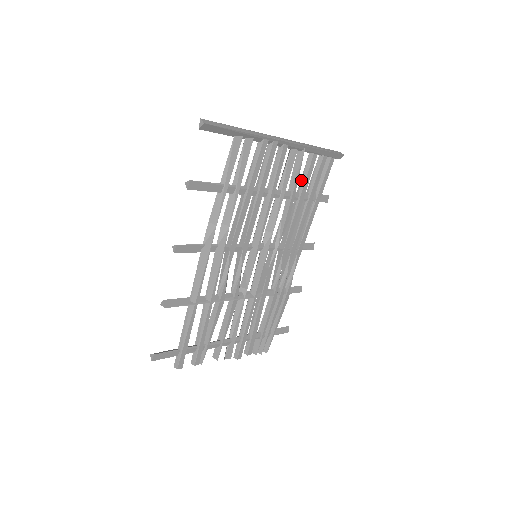
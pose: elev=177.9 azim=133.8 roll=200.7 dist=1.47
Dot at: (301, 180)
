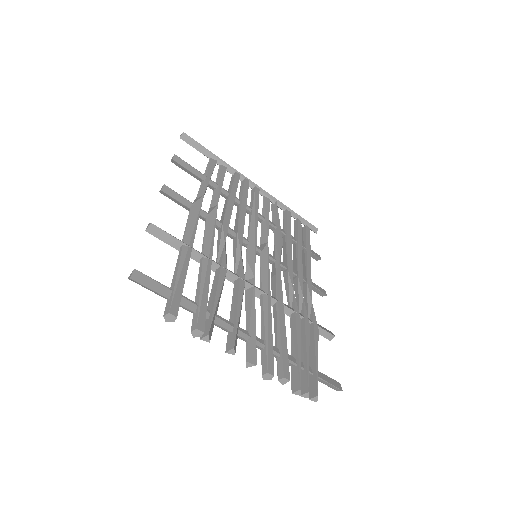
Dot at: (283, 226)
